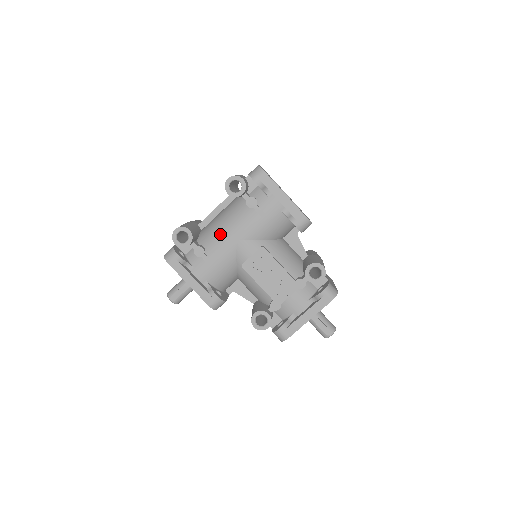
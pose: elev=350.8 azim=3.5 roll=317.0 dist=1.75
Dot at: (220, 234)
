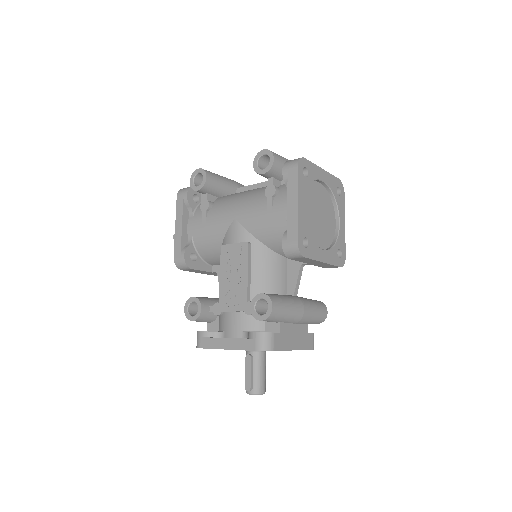
Dot at: (230, 203)
